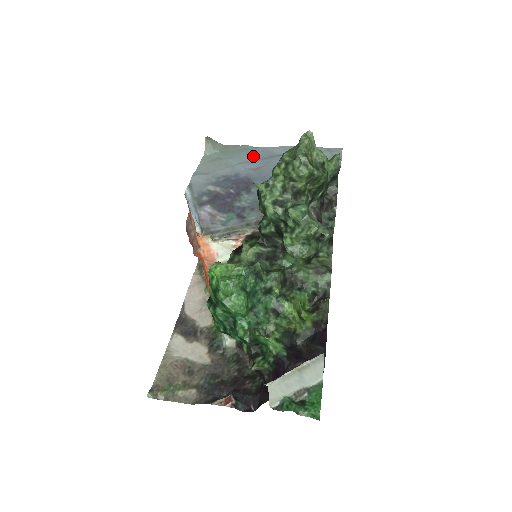
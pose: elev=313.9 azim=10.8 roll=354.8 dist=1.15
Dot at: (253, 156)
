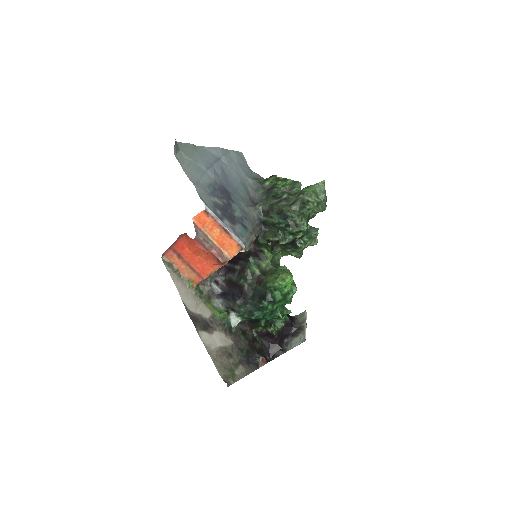
Dot at: (207, 159)
